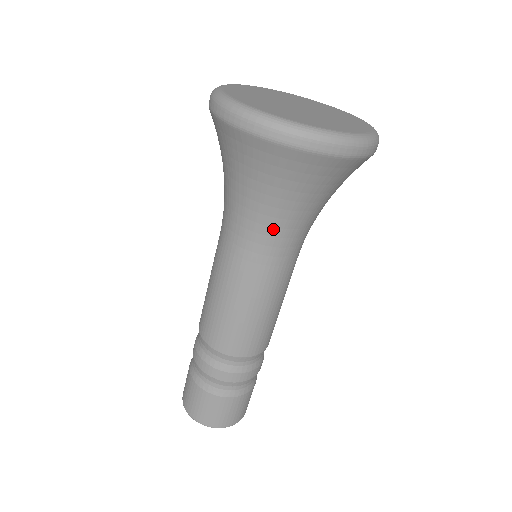
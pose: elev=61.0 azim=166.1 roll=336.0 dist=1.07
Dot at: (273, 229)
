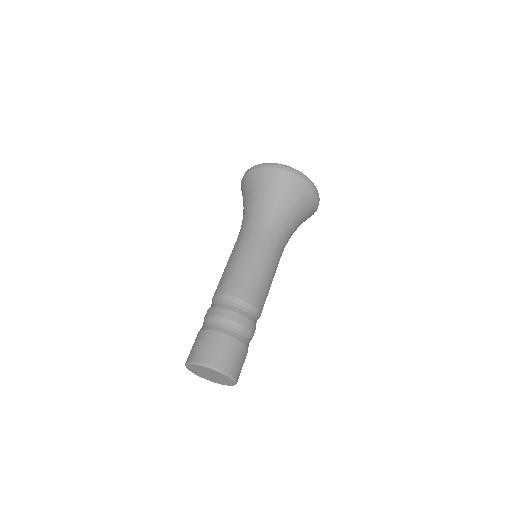
Dot at: (262, 216)
